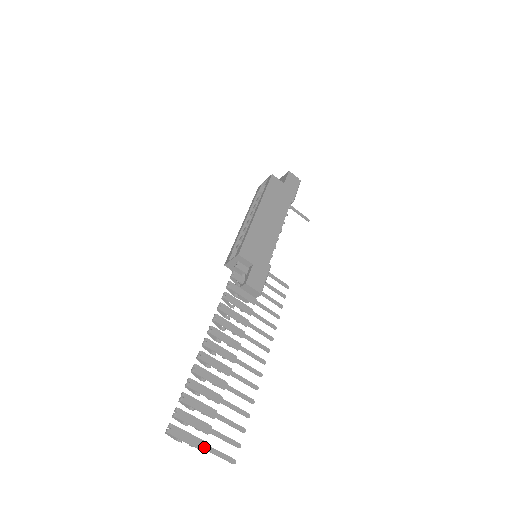
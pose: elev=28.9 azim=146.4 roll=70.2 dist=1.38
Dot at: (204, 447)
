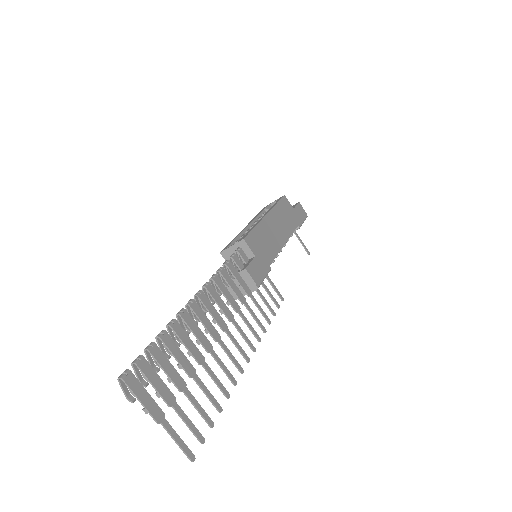
Dot at: (161, 420)
